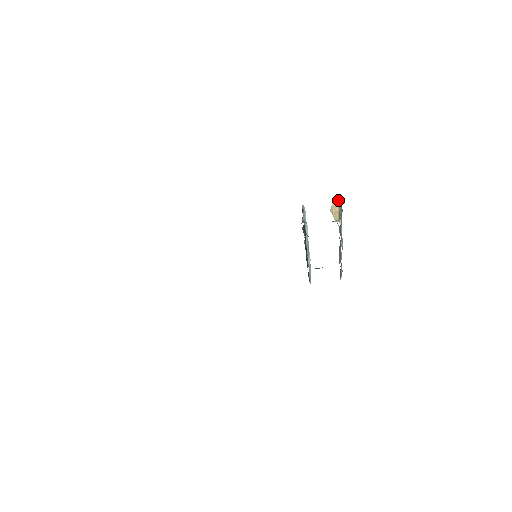
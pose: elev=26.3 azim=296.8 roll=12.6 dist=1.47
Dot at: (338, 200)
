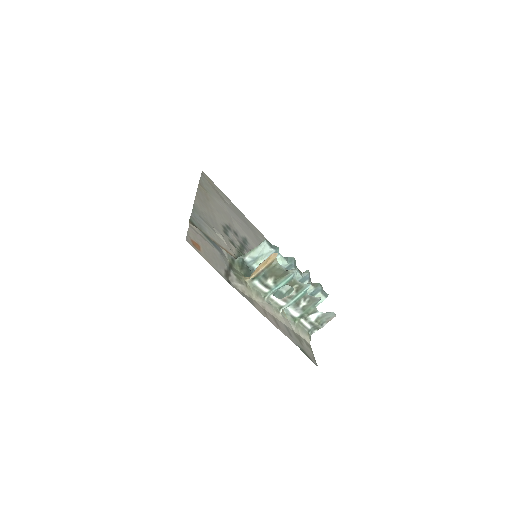
Dot at: (275, 258)
